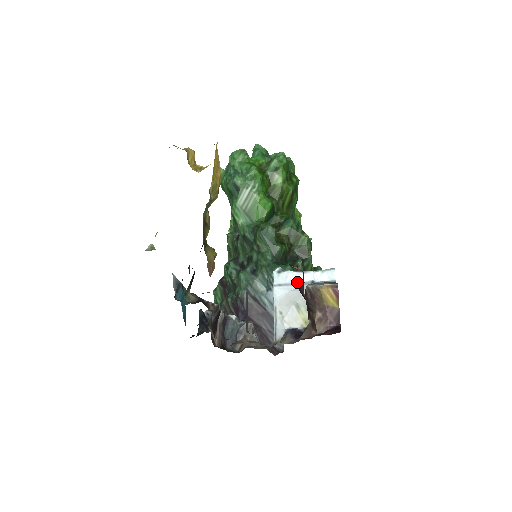
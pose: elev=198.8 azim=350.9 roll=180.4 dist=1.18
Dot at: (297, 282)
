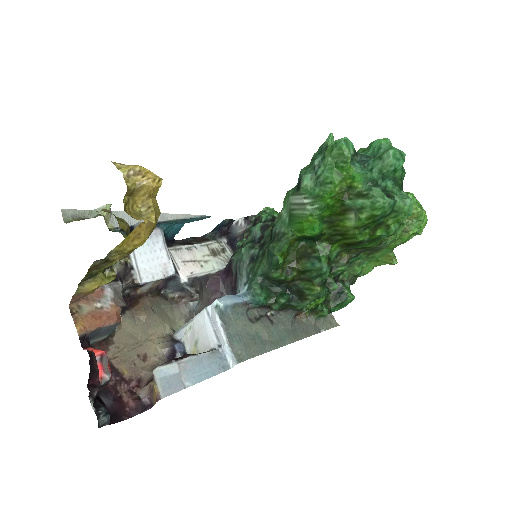
Dot at: (216, 330)
